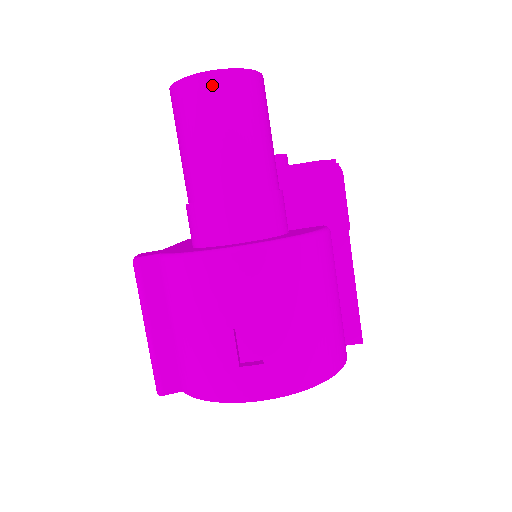
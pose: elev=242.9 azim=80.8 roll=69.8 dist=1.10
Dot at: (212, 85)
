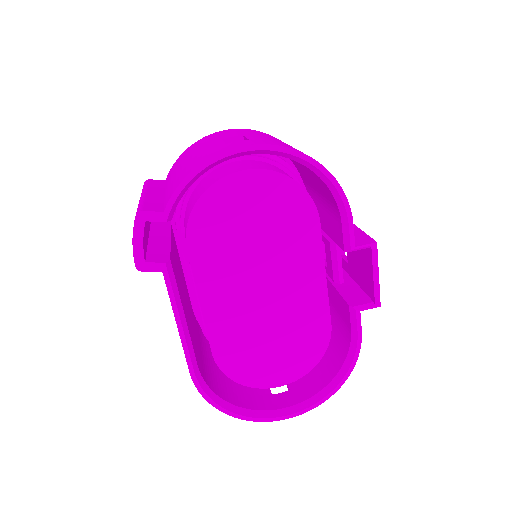
Dot at: occluded
